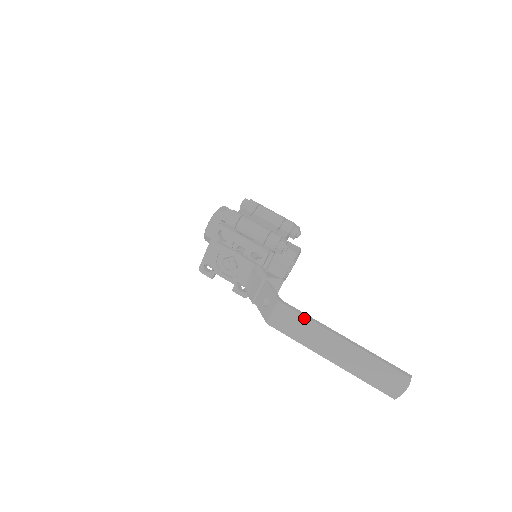
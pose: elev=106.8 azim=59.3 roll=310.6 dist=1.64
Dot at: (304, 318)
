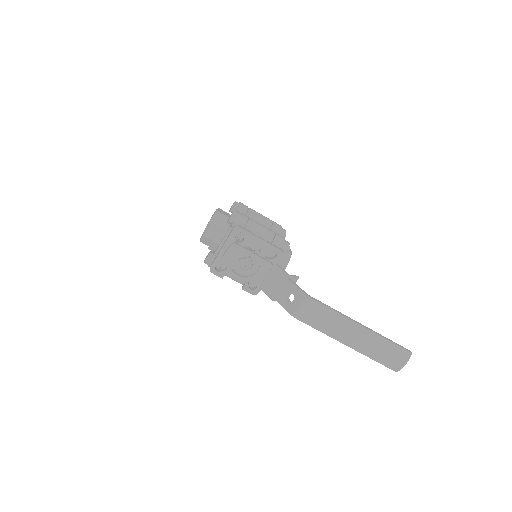
Dot at: (329, 310)
